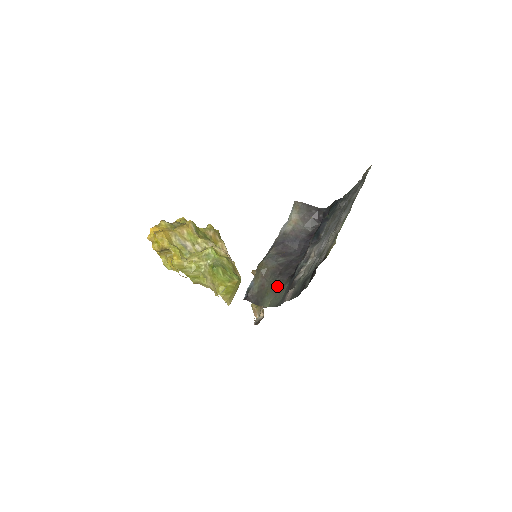
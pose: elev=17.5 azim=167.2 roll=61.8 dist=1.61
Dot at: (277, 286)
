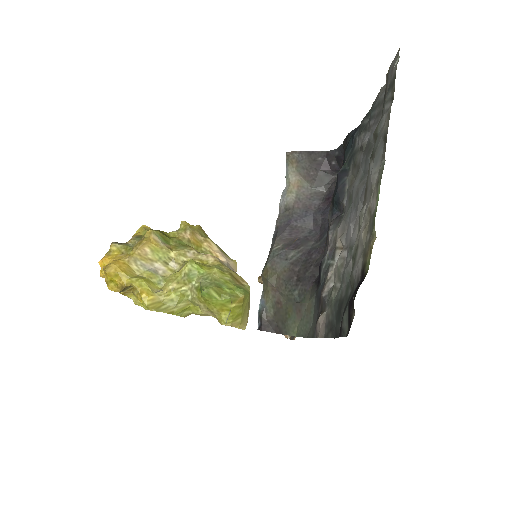
Dot at: (299, 302)
